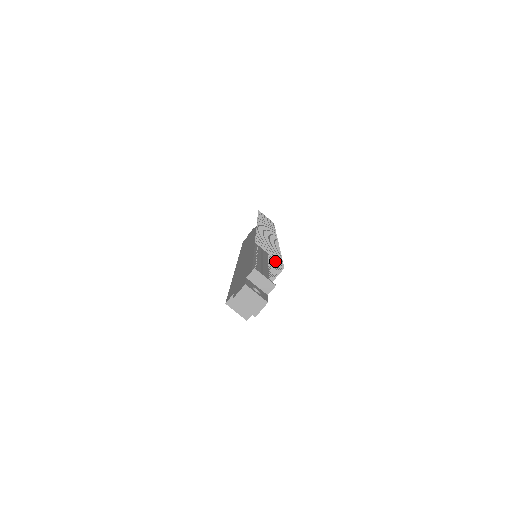
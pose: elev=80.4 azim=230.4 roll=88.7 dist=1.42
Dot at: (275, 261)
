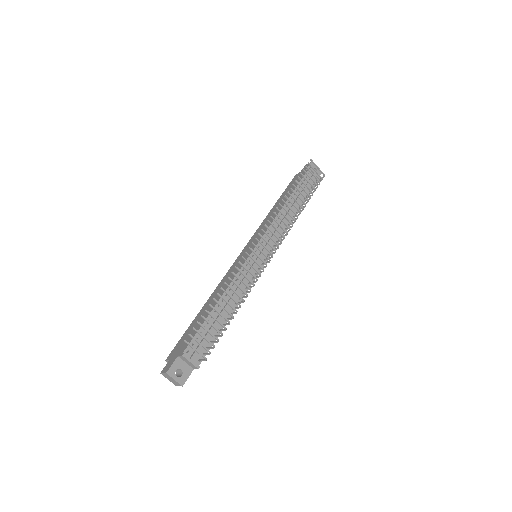
Dot at: (229, 319)
